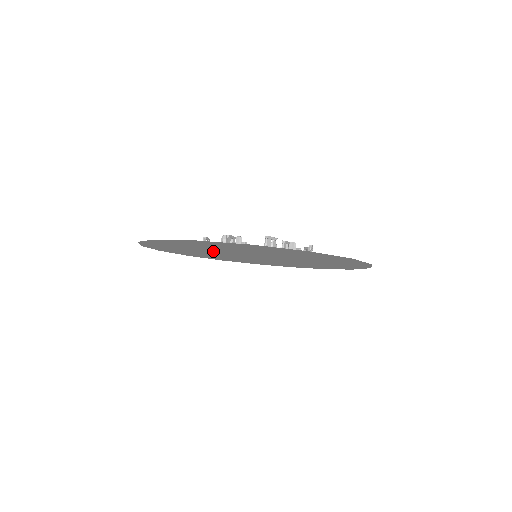
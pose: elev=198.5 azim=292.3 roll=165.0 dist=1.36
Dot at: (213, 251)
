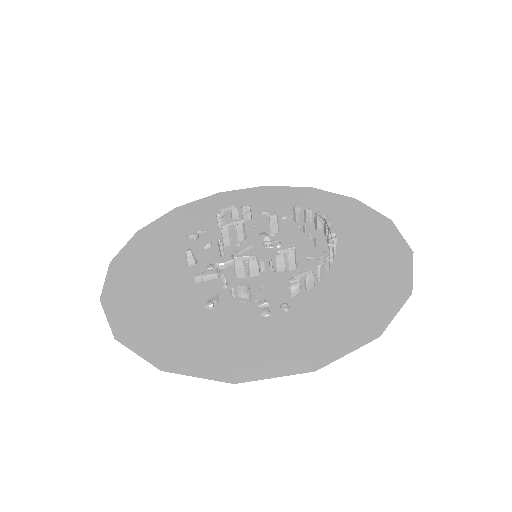
Dot at: (204, 247)
